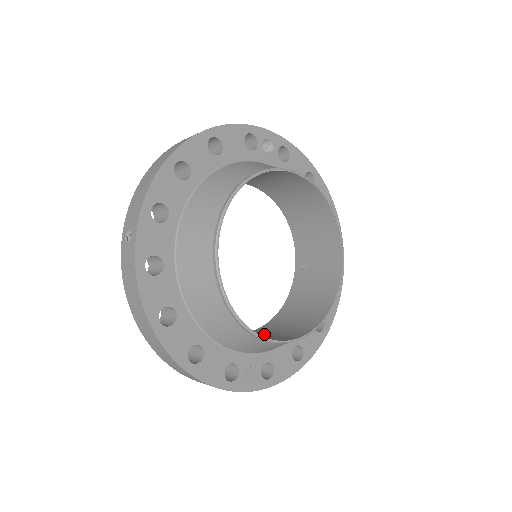
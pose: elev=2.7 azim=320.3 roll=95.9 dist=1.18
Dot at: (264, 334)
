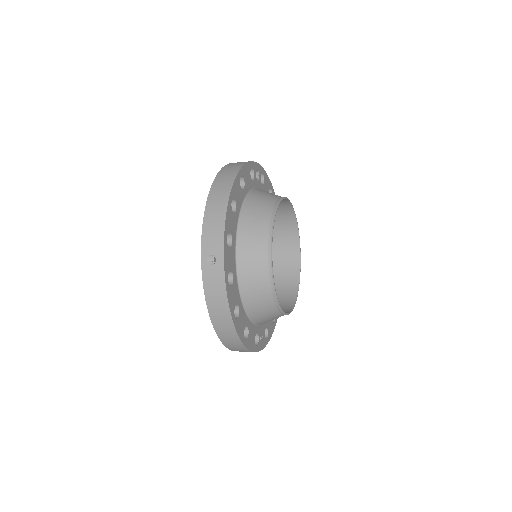
Dot at: occluded
